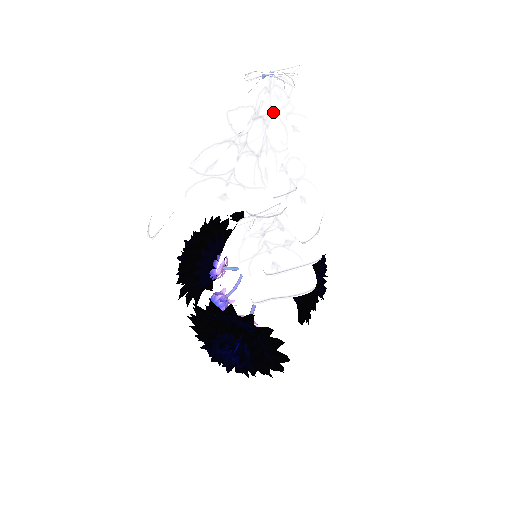
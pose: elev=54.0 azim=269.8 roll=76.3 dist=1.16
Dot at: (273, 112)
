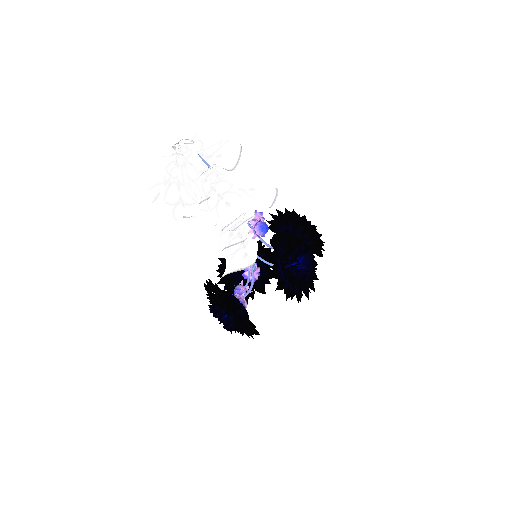
Dot at: occluded
